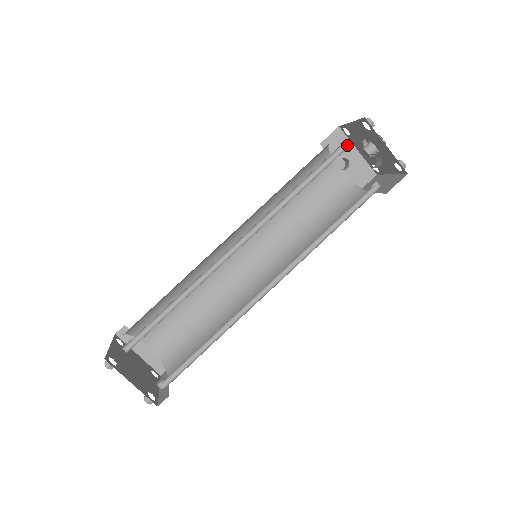
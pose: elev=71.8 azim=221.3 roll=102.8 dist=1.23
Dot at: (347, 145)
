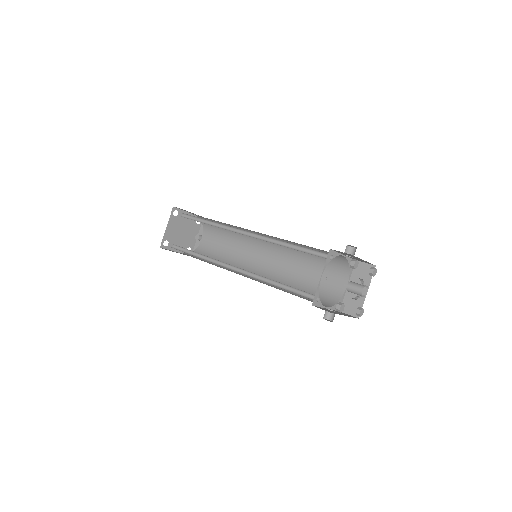
Dot at: (355, 257)
